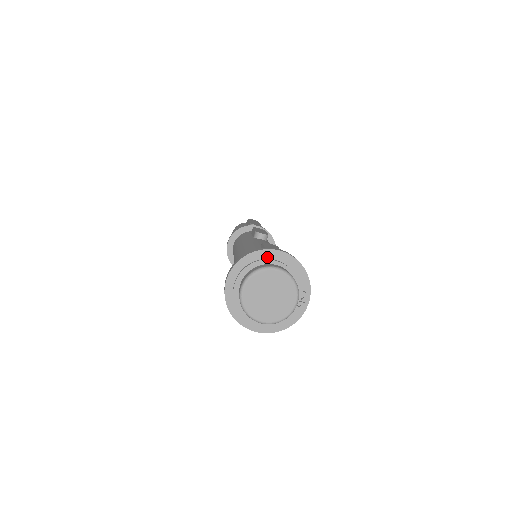
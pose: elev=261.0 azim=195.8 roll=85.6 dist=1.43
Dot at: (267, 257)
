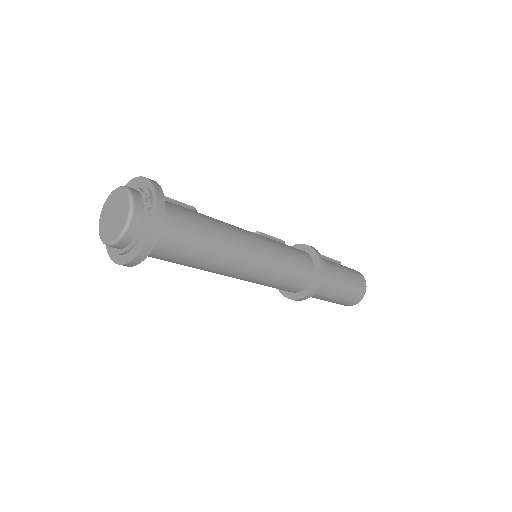
Dot at: occluded
